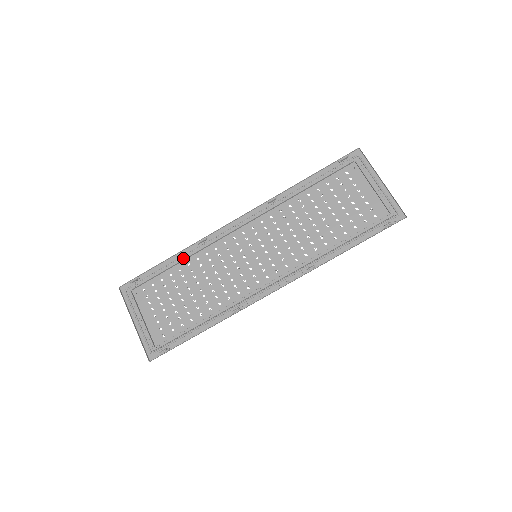
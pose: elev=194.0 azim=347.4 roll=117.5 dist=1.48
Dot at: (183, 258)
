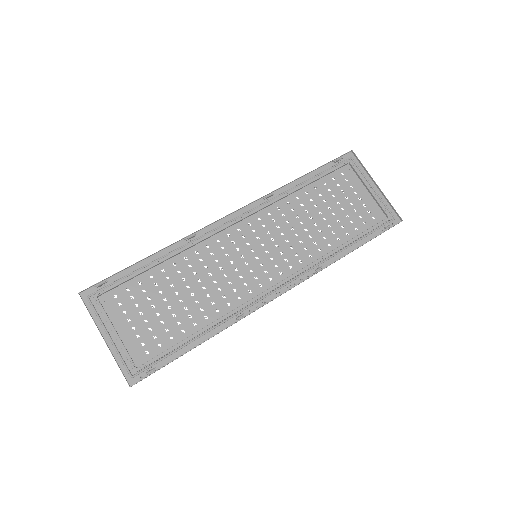
Dot at: (168, 257)
